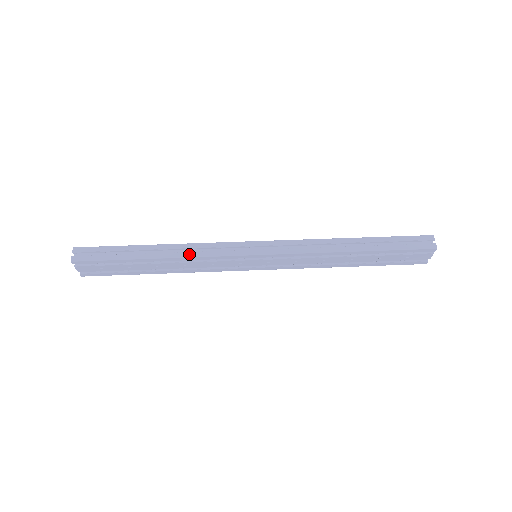
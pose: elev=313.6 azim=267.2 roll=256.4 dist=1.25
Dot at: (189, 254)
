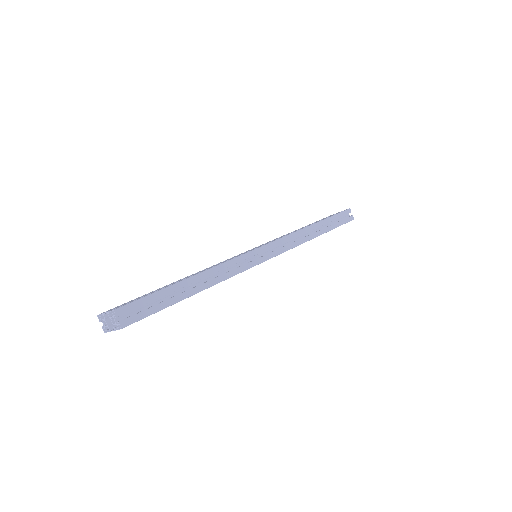
Dot at: (224, 277)
